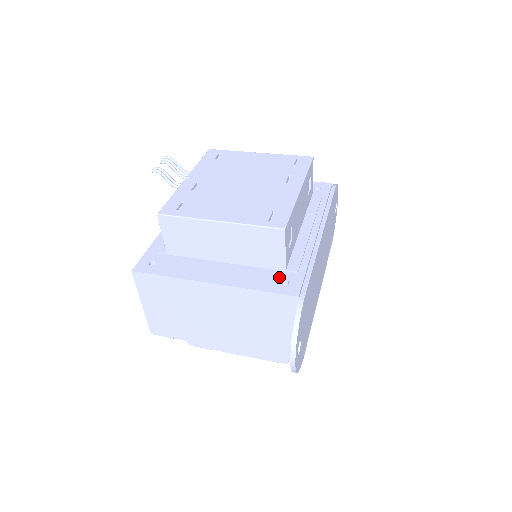
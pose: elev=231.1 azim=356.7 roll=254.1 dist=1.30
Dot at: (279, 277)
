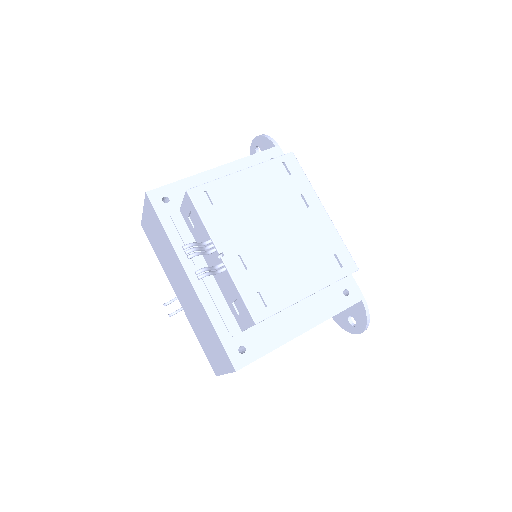
Dot at: (339, 291)
